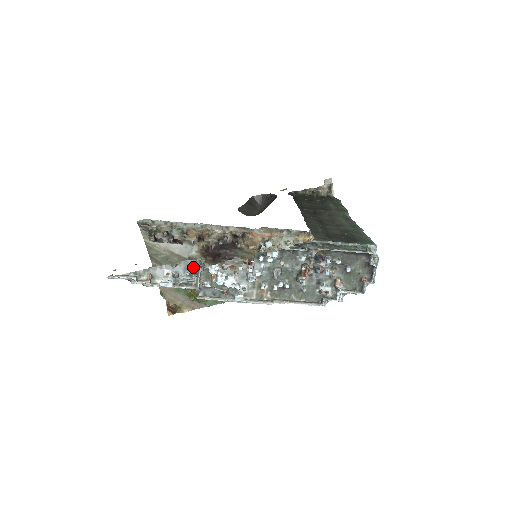
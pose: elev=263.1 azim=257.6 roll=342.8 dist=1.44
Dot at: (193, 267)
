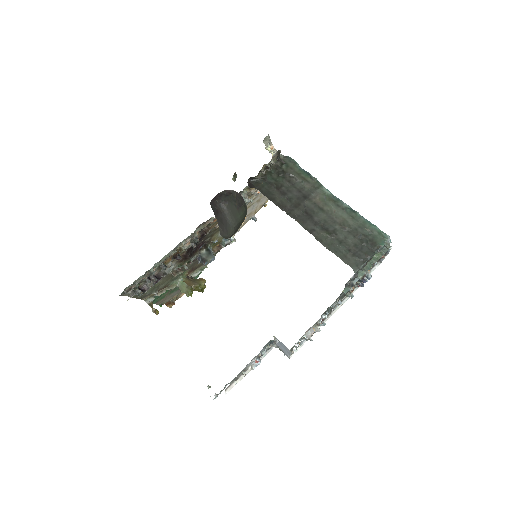
Dot at: (269, 343)
